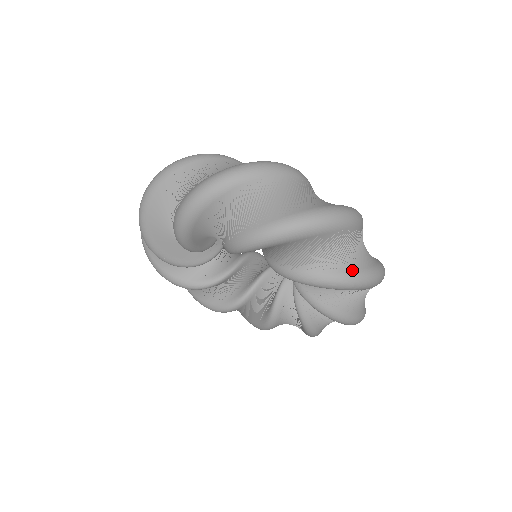
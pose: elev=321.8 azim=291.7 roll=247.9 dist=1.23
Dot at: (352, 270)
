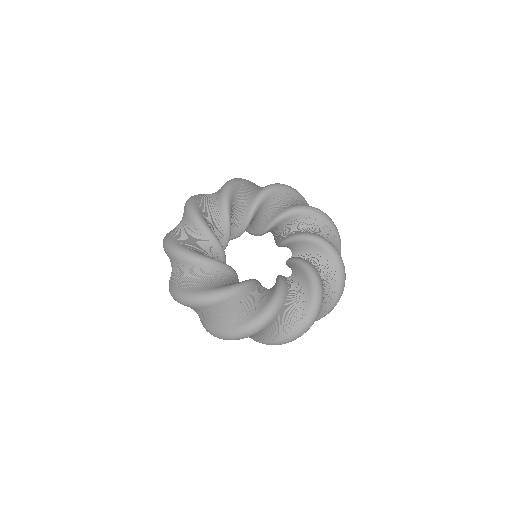
Dot at: occluded
